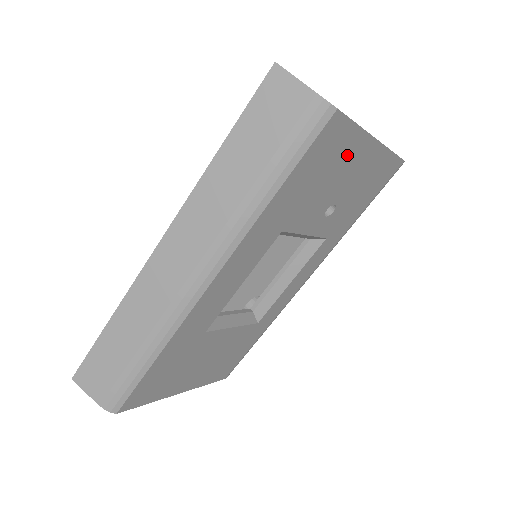
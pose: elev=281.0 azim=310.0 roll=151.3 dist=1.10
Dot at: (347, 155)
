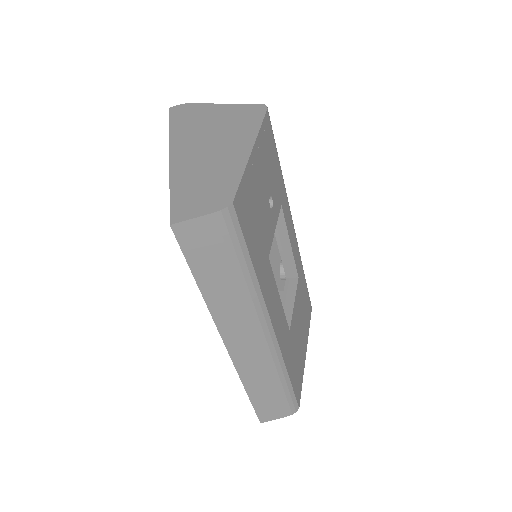
Dot at: (252, 186)
